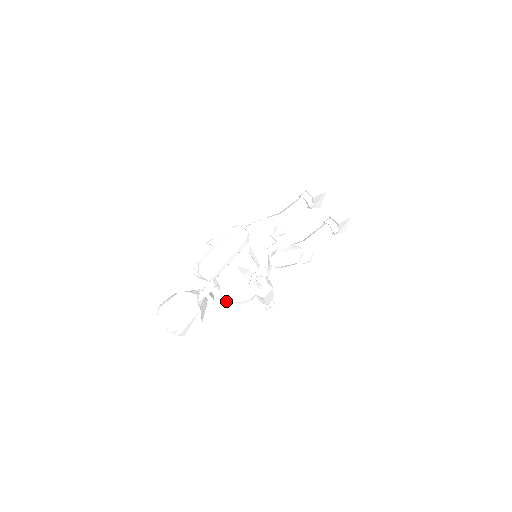
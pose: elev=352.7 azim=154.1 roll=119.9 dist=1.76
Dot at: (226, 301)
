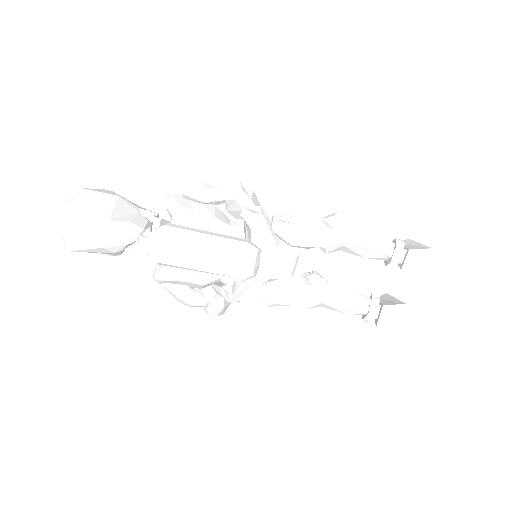
Dot at: (156, 280)
